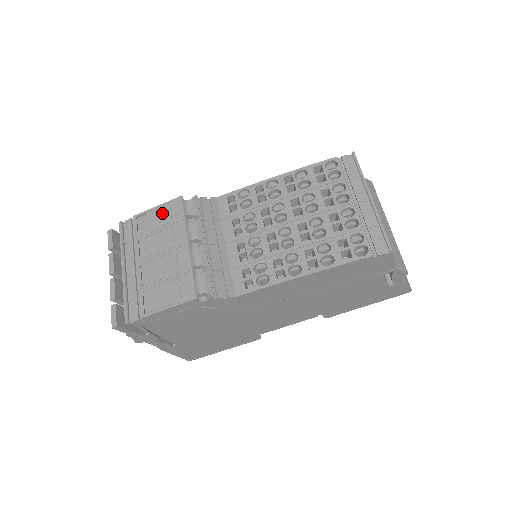
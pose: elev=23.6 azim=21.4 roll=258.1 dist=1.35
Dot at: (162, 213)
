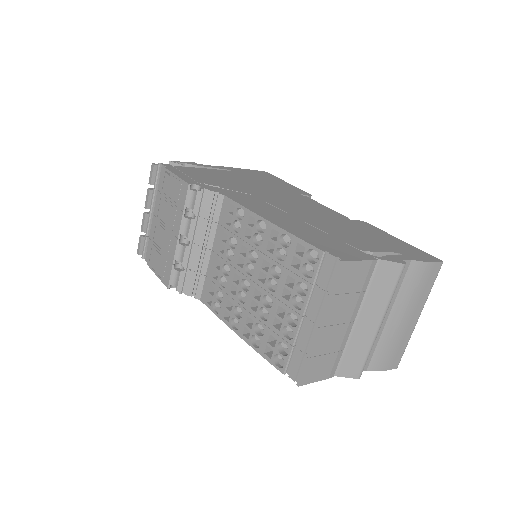
Dot at: (176, 187)
